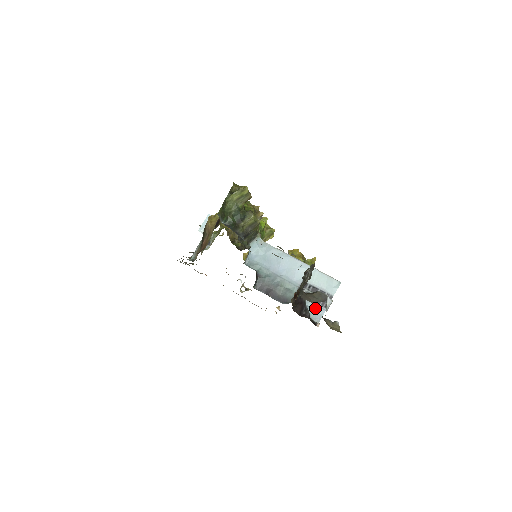
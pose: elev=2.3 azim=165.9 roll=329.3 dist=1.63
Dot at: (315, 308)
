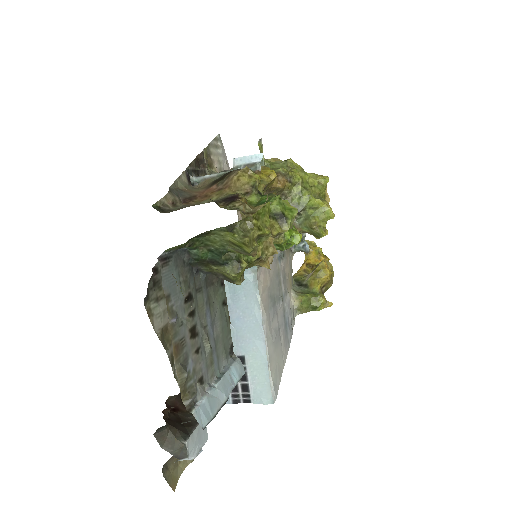
Dot at: occluded
